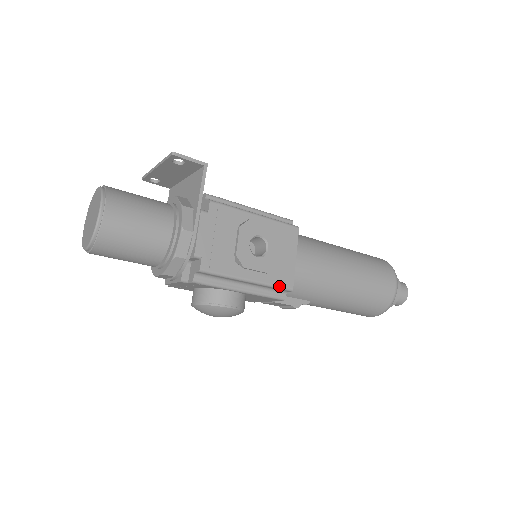
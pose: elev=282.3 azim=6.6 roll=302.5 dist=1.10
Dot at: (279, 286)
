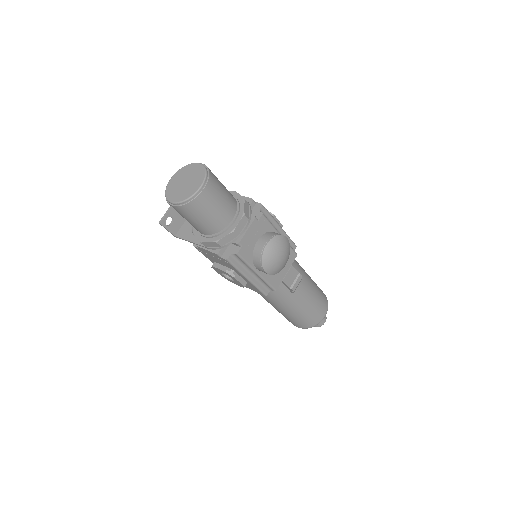
Dot at: occluded
